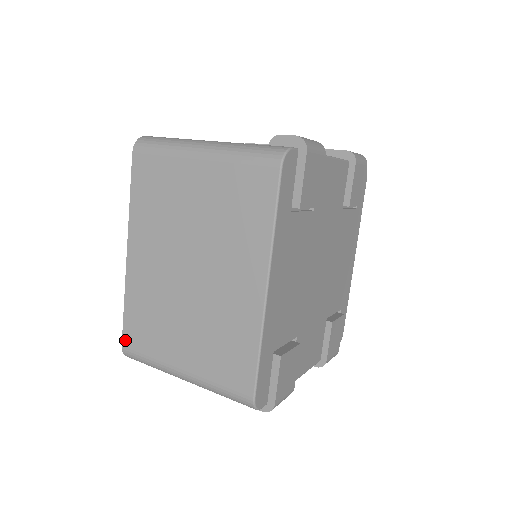
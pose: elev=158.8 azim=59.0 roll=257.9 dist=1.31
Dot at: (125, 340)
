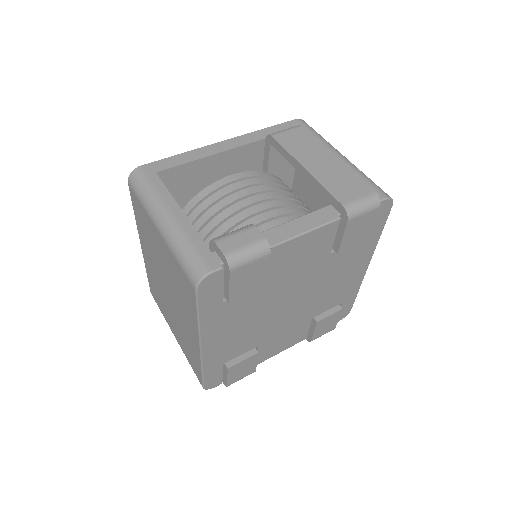
Dot at: (151, 291)
